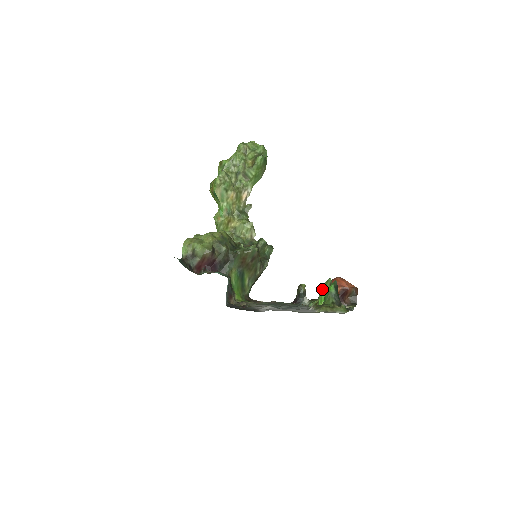
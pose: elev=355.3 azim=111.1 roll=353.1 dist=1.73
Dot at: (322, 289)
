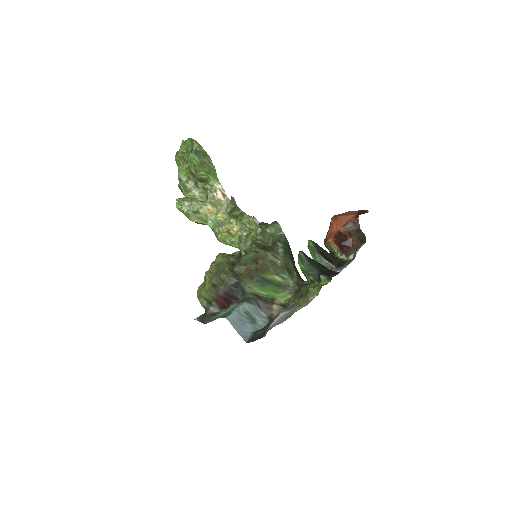
Dot at: (312, 257)
